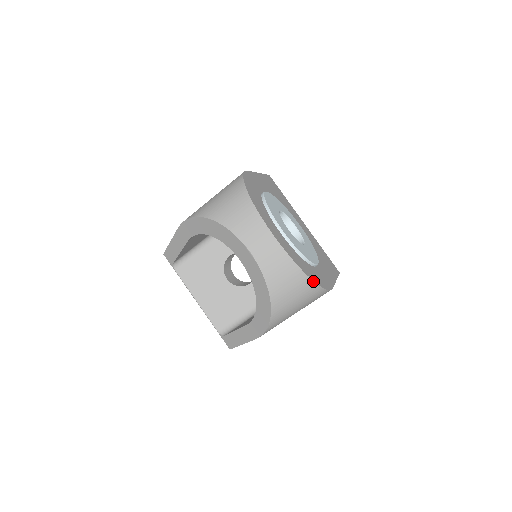
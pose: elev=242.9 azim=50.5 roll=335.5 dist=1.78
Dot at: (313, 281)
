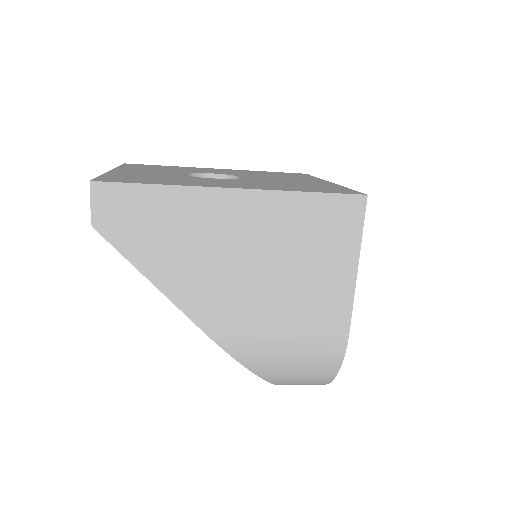
Dot at: occluded
